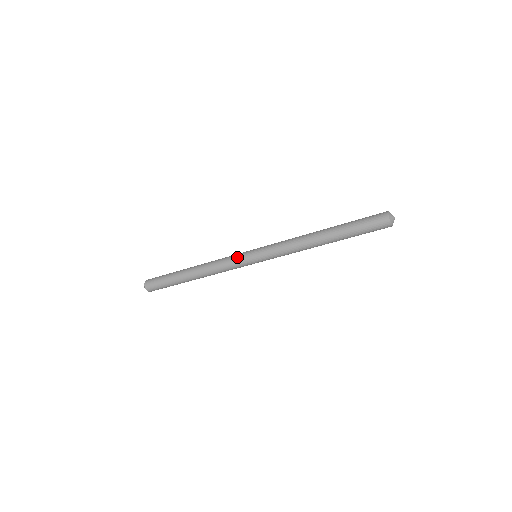
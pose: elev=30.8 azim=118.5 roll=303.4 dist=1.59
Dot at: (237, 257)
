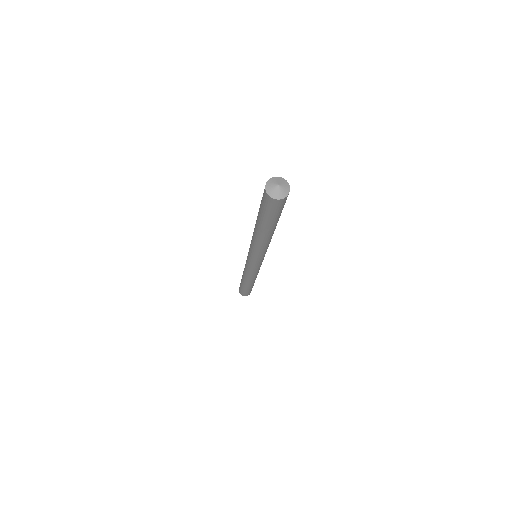
Dot at: (246, 264)
